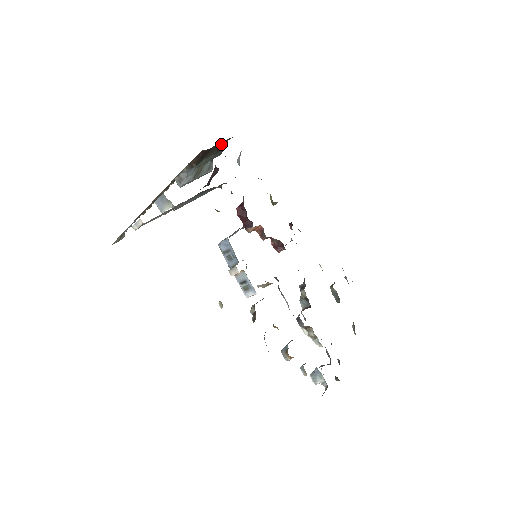
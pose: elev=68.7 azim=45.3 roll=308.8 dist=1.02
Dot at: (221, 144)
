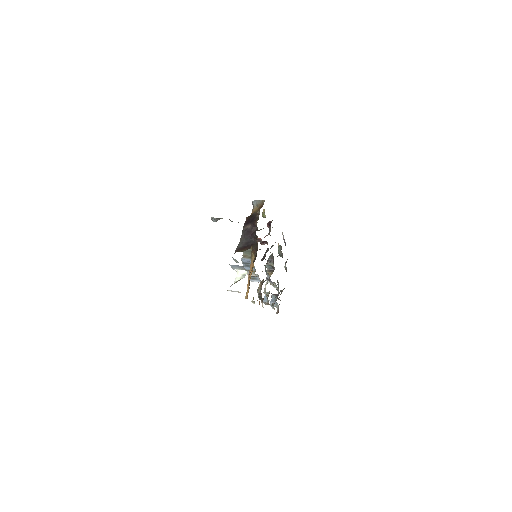
Dot at: occluded
